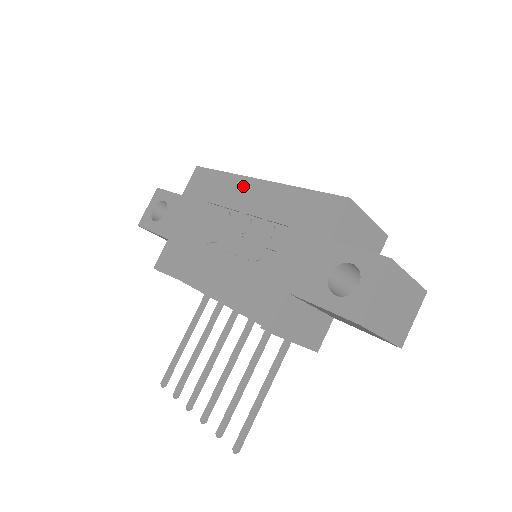
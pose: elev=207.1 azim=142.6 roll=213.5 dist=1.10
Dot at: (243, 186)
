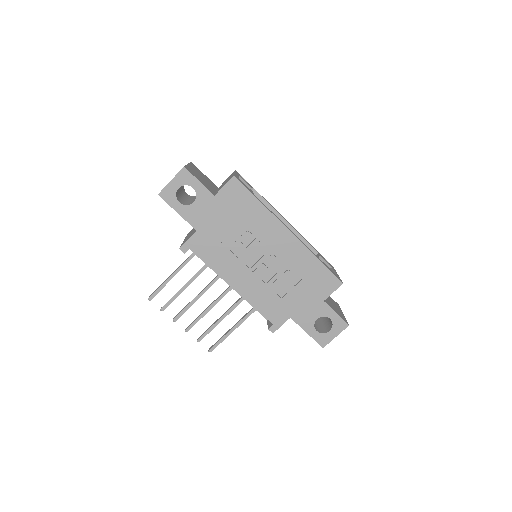
Dot at: (276, 228)
